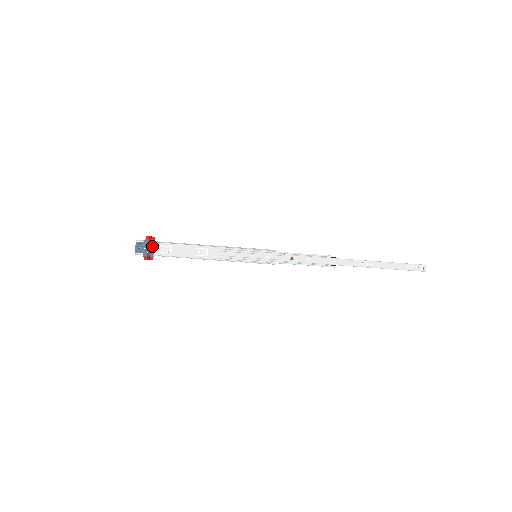
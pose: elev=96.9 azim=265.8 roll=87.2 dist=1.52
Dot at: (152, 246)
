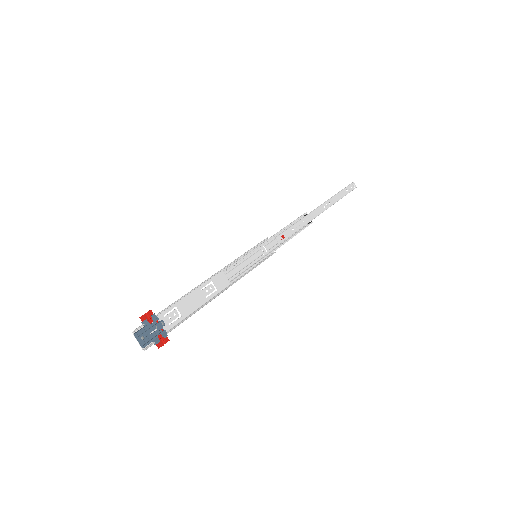
Dot at: (157, 323)
